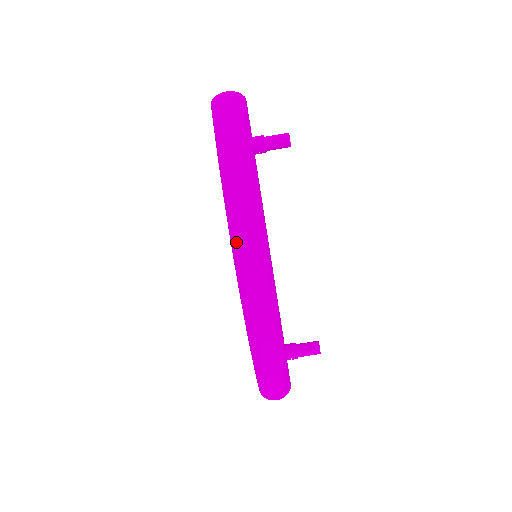
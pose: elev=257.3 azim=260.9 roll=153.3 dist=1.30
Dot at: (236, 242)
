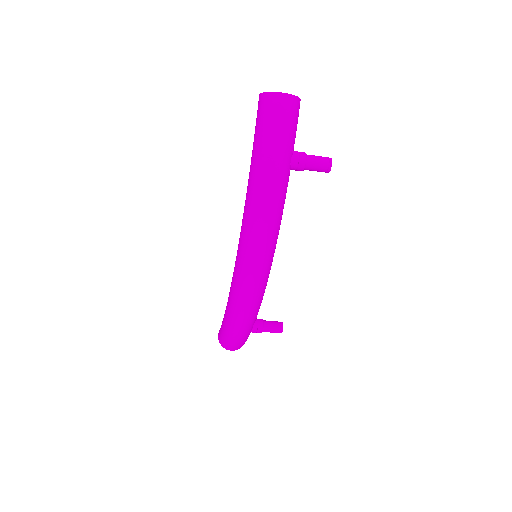
Dot at: (245, 255)
